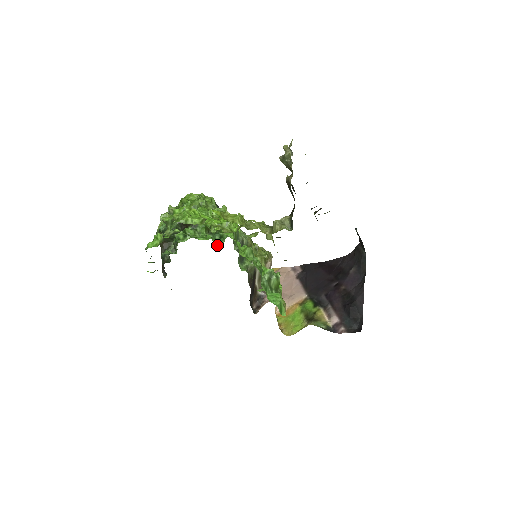
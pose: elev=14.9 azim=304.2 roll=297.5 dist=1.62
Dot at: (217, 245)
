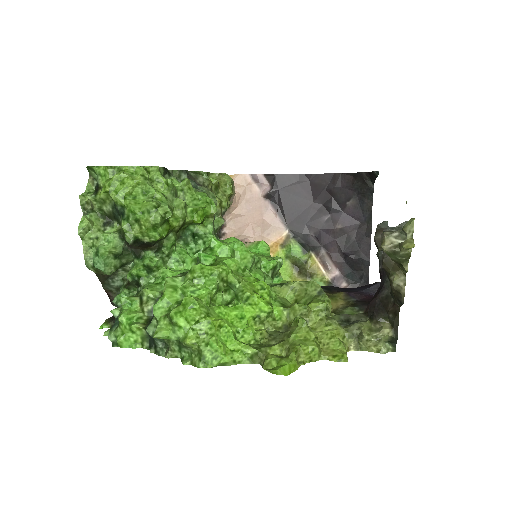
Dot at: (194, 254)
